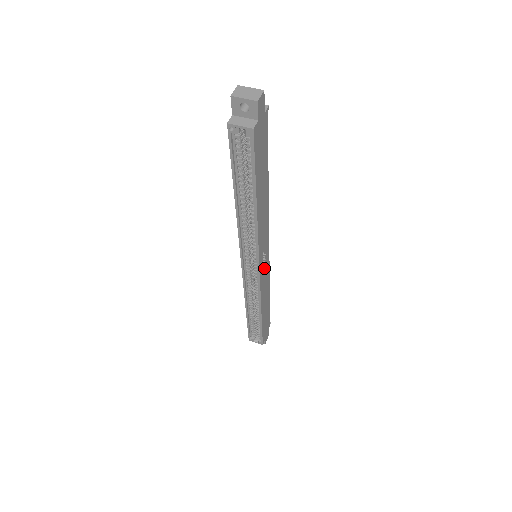
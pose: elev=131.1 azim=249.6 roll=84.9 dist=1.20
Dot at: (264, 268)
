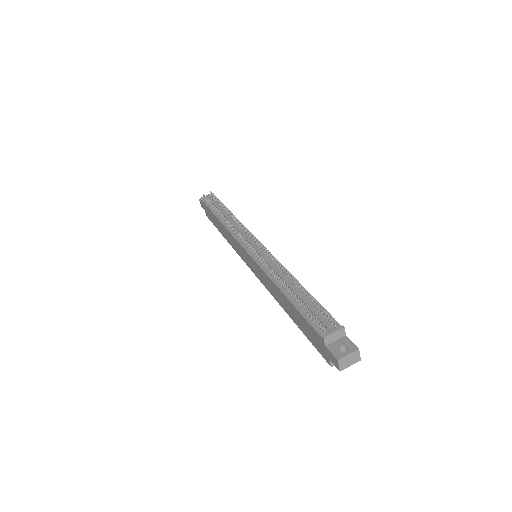
Dot at: occluded
